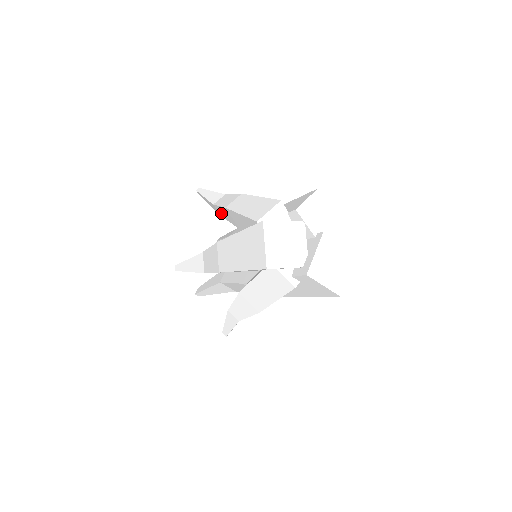
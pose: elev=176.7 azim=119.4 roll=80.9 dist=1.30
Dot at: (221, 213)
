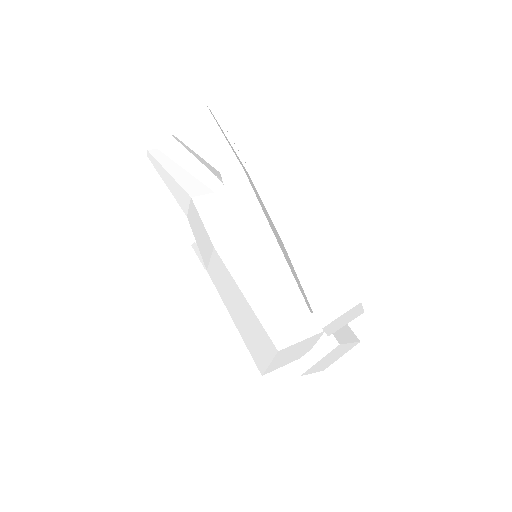
Dot at: occluded
